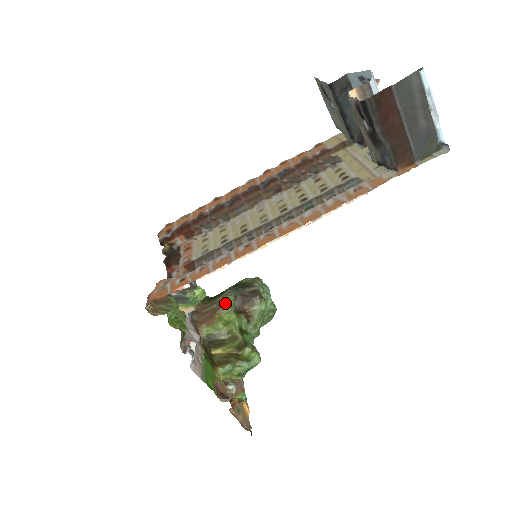
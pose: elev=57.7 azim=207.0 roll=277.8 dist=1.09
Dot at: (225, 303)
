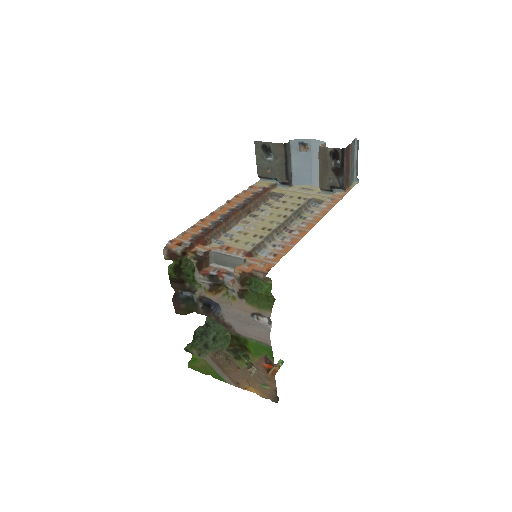
Dot at: occluded
